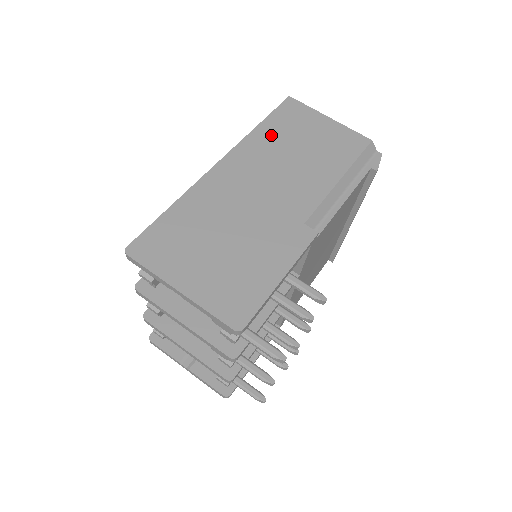
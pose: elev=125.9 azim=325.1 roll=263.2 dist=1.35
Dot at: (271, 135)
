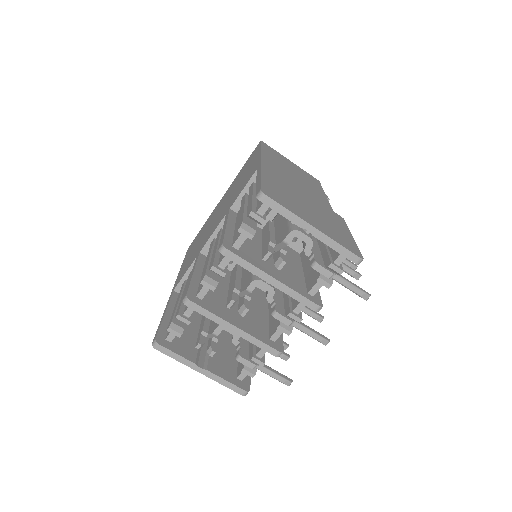
Dot at: (273, 157)
